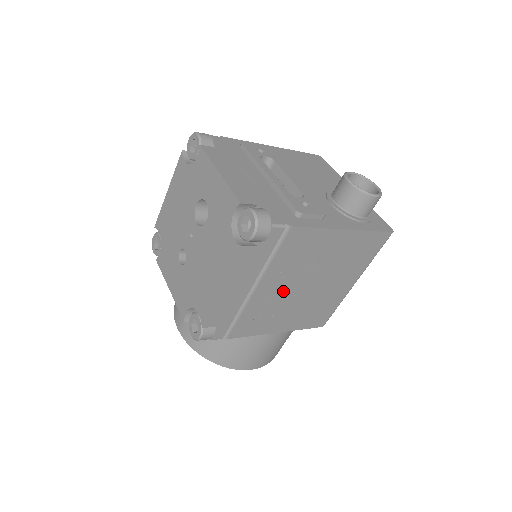
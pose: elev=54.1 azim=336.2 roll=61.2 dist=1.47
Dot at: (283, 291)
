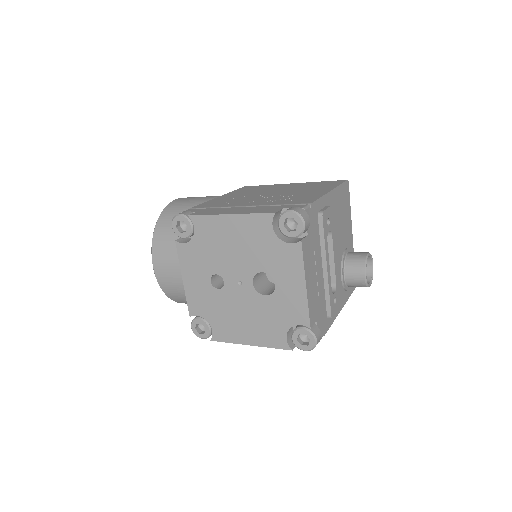
Dot at: occluded
